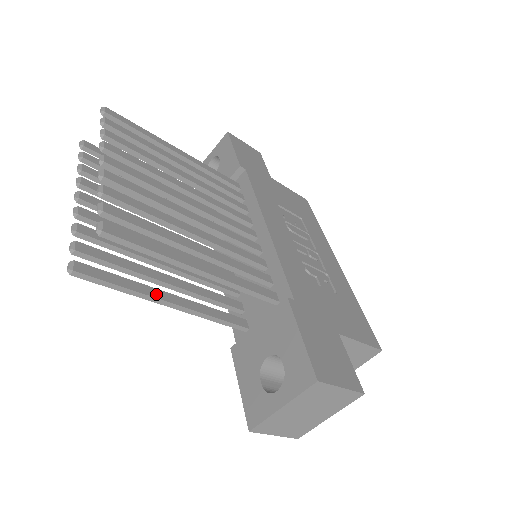
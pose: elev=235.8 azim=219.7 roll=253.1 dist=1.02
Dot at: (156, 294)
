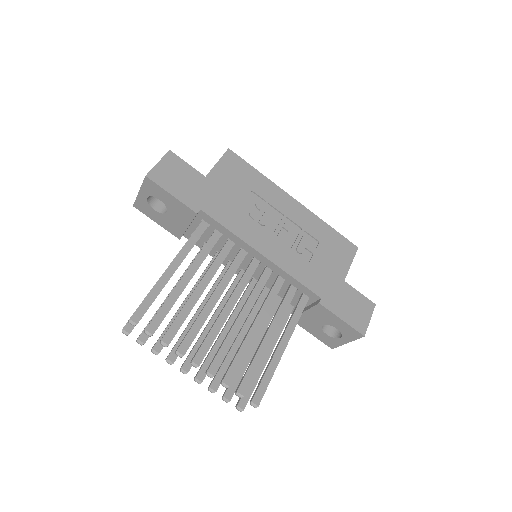
Dot at: (264, 363)
